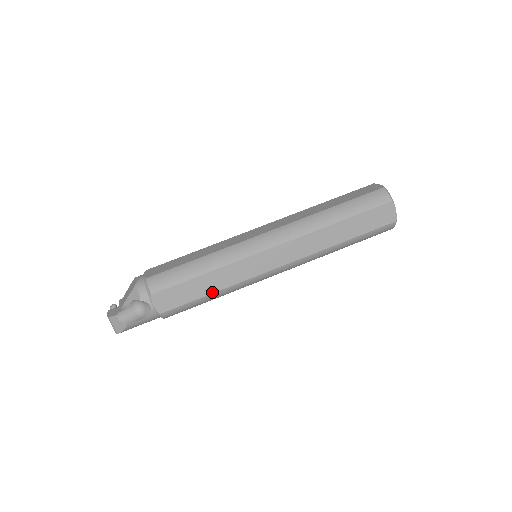
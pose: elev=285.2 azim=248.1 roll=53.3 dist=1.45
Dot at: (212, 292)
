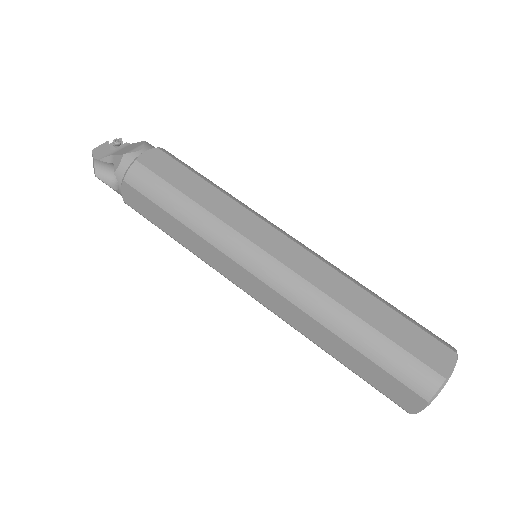
Dot at: (177, 239)
